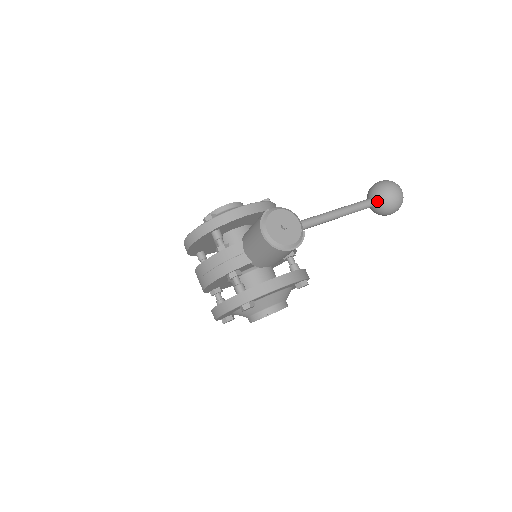
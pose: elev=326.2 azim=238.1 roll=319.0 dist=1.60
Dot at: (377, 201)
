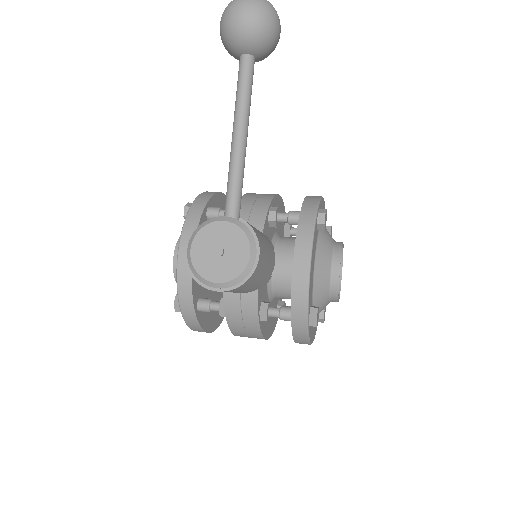
Dot at: (248, 52)
